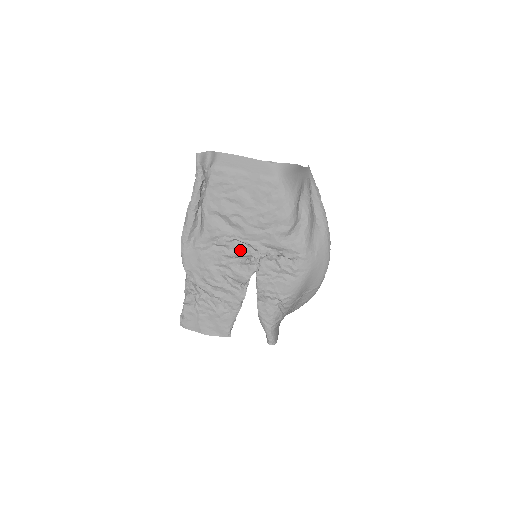
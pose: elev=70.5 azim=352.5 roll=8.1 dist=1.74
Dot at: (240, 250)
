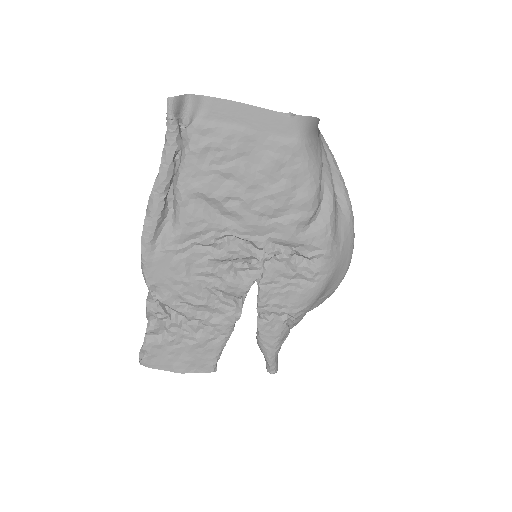
Dot at: (236, 250)
